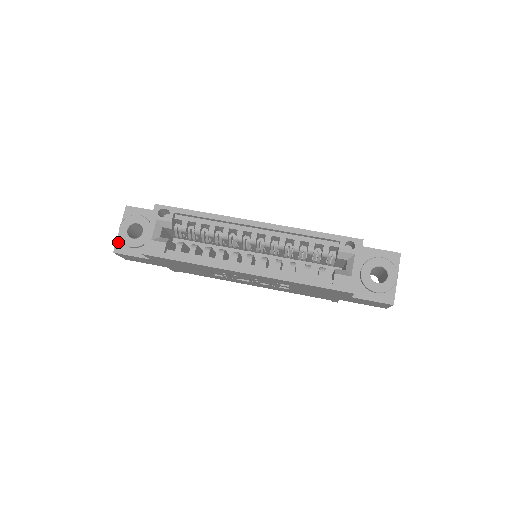
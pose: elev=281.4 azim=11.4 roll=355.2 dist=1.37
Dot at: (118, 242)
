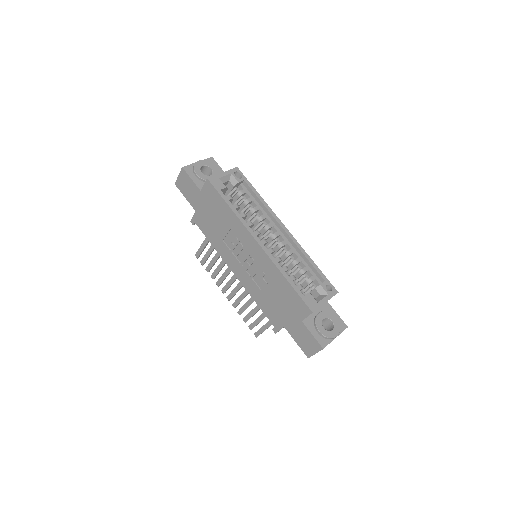
Dot at: (190, 166)
